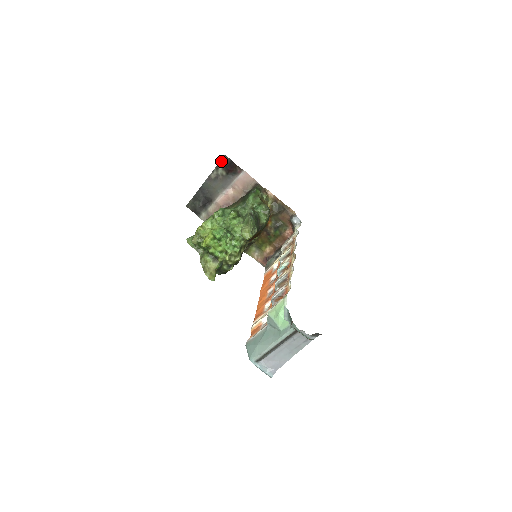
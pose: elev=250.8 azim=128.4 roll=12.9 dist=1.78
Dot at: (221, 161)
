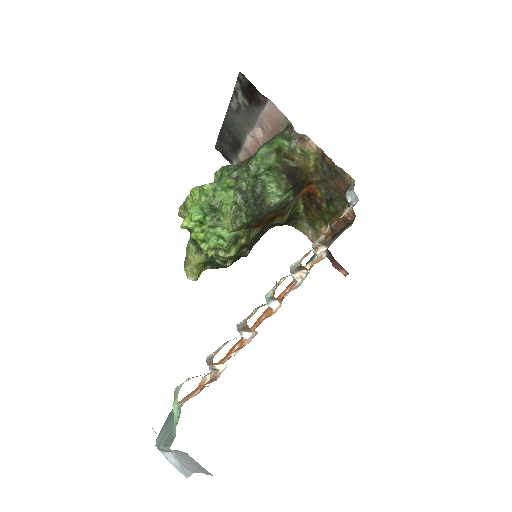
Dot at: (237, 82)
